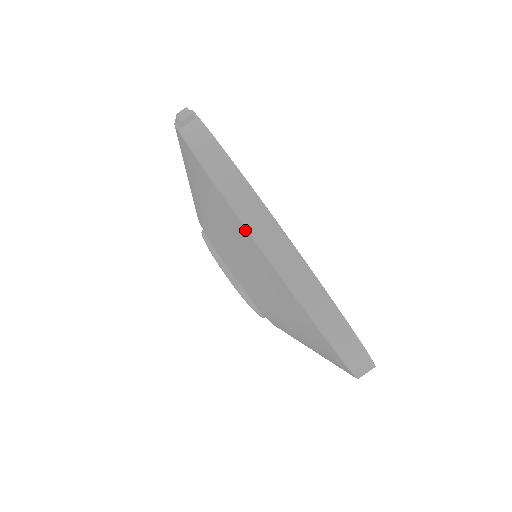
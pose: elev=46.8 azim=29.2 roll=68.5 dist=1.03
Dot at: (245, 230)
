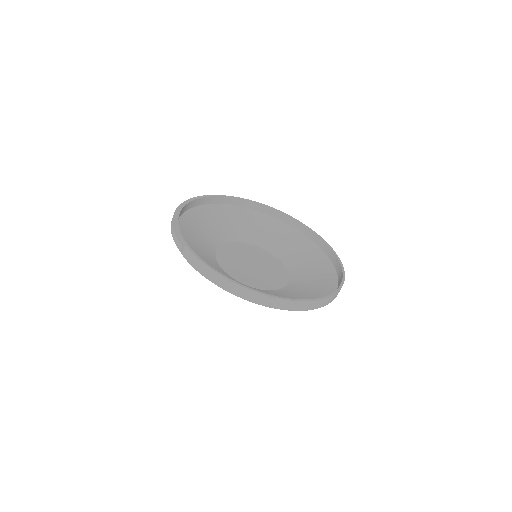
Dot at: (242, 298)
